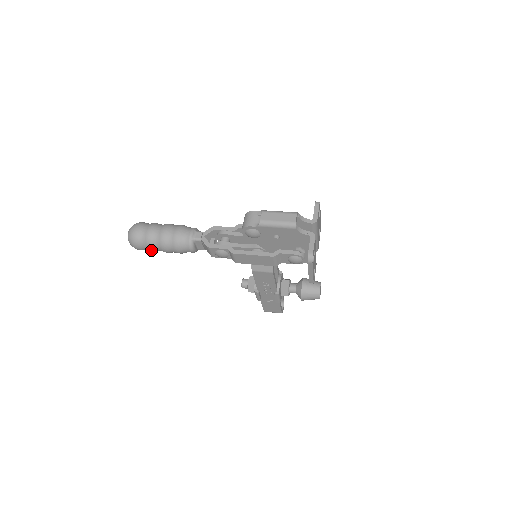
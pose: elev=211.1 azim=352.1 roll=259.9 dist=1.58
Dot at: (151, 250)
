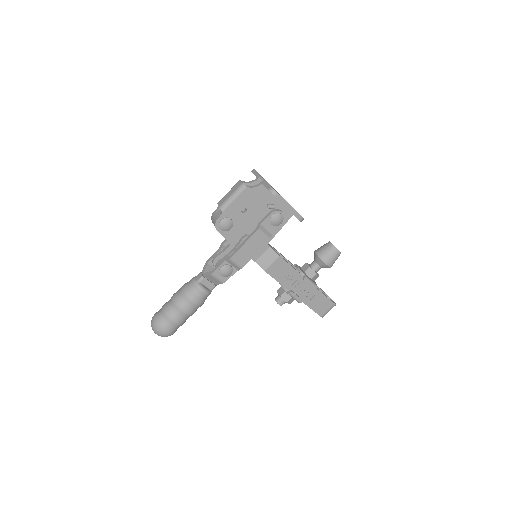
Dot at: (177, 324)
